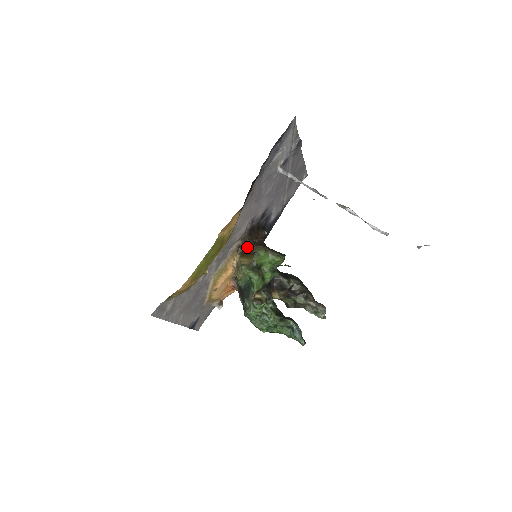
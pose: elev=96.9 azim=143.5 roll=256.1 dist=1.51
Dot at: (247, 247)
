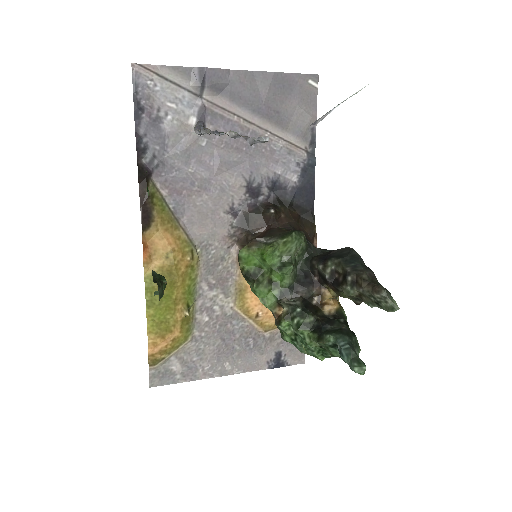
Dot at: occluded
